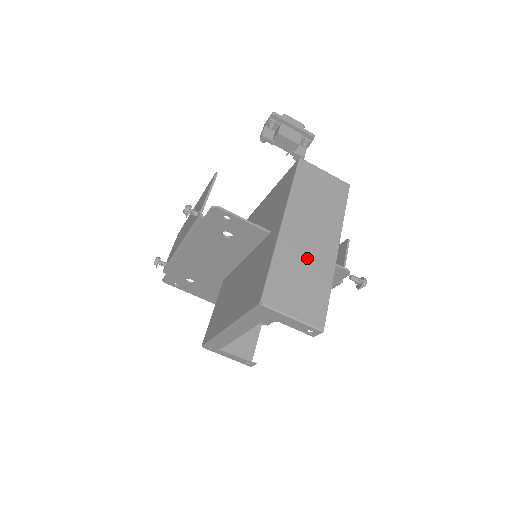
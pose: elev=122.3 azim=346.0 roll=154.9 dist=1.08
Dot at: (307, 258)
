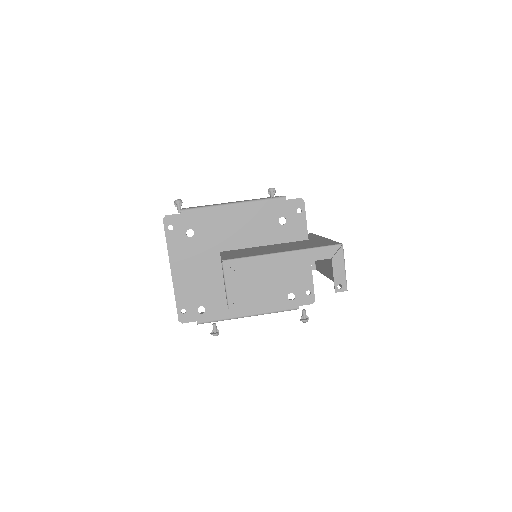
Dot at: occluded
